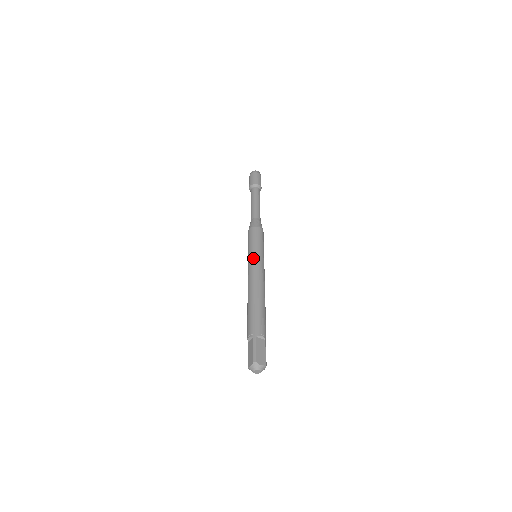
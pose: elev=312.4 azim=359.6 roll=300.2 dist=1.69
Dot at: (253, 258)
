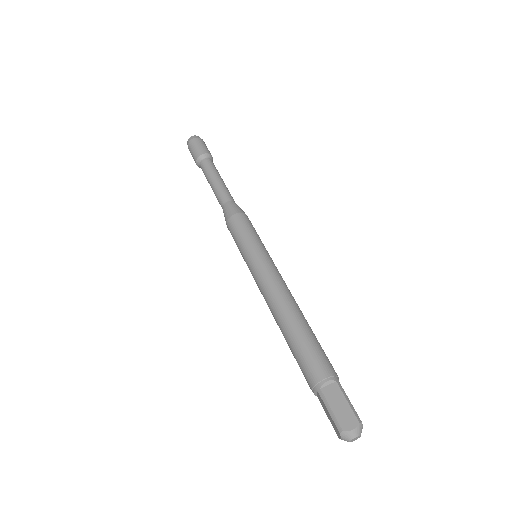
Dot at: (269, 258)
